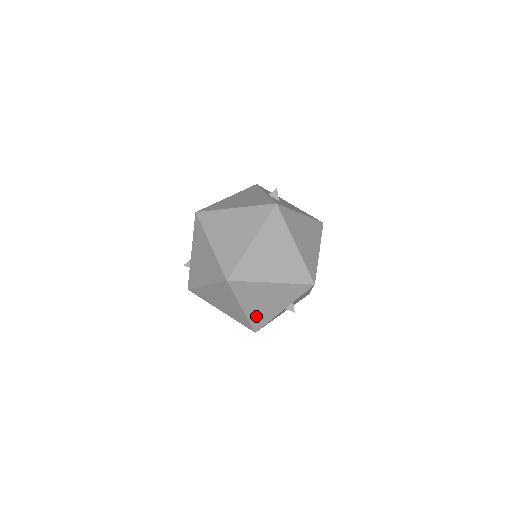
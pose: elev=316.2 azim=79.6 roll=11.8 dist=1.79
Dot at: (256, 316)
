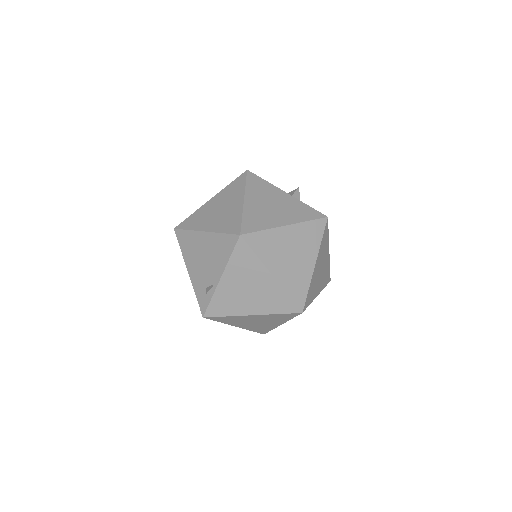
Dot at: occluded
